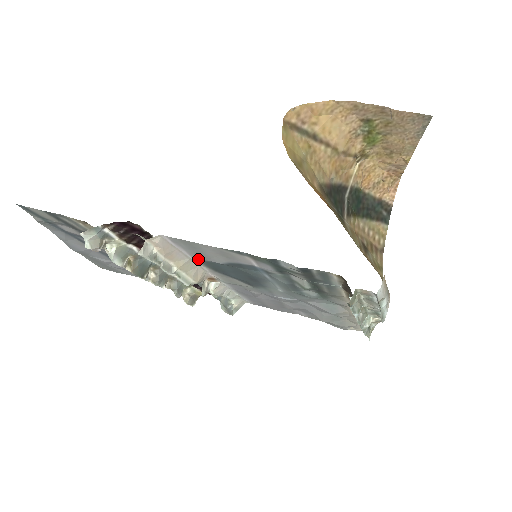
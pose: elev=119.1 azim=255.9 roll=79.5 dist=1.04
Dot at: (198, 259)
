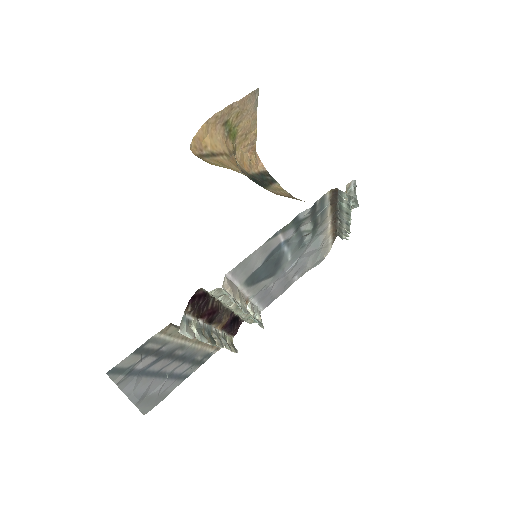
Dot at: (244, 281)
